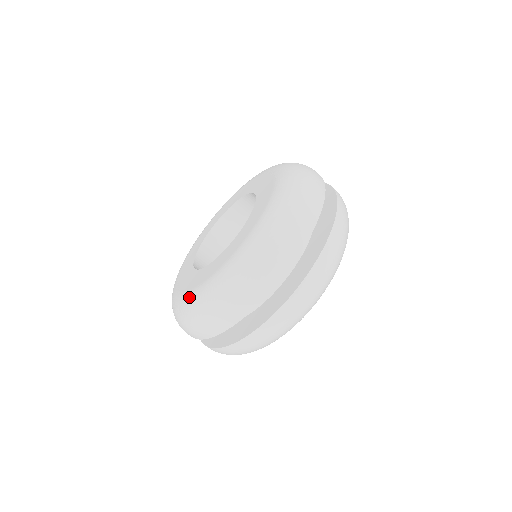
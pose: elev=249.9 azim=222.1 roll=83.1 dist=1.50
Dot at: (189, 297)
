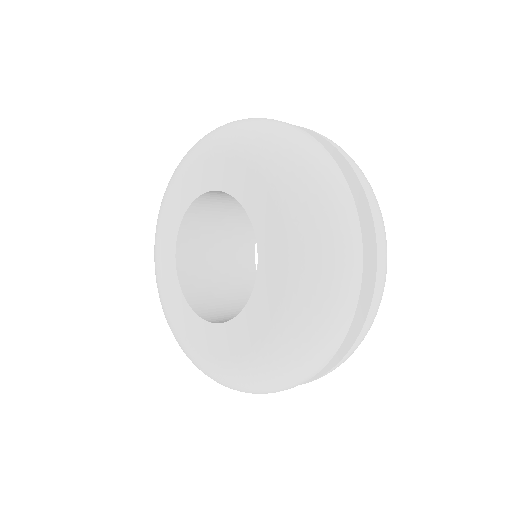
Dot at: (218, 369)
